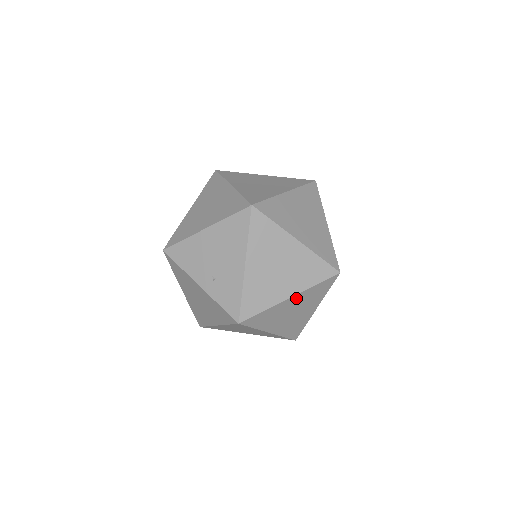
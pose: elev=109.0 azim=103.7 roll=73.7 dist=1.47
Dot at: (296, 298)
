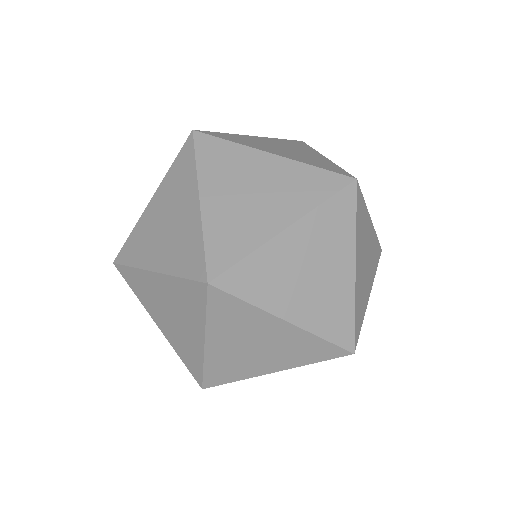
Dot at: (276, 164)
